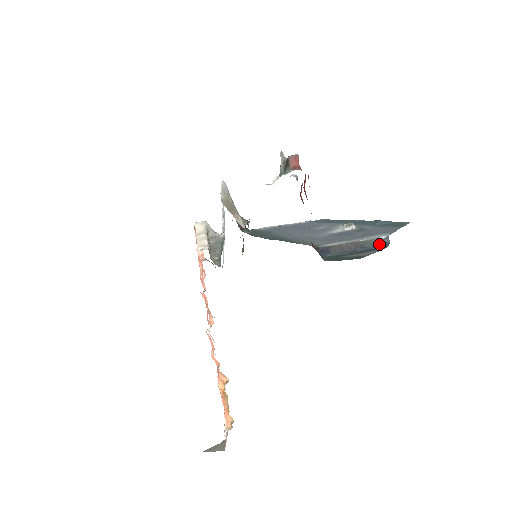
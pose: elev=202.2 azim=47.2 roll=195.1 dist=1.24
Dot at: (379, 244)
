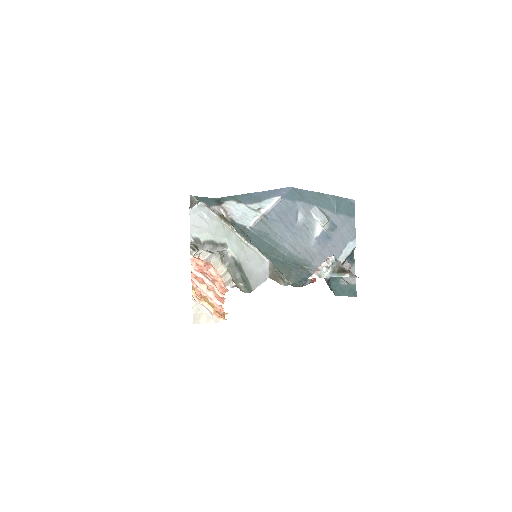
Dot at: (350, 254)
